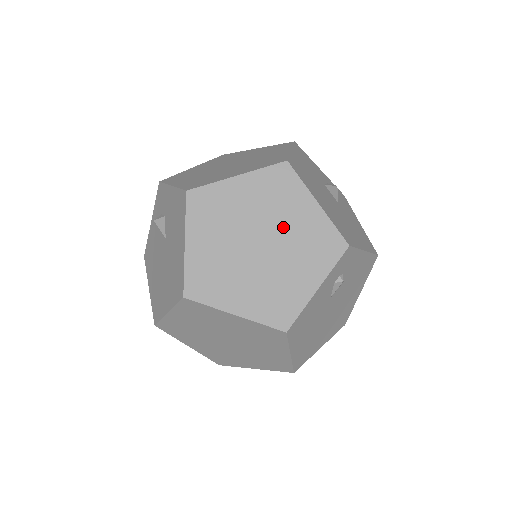
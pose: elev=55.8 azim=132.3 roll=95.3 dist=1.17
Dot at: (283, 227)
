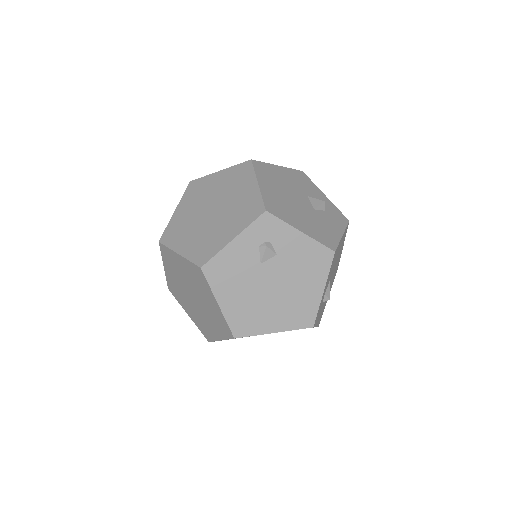
Dot at: (230, 199)
